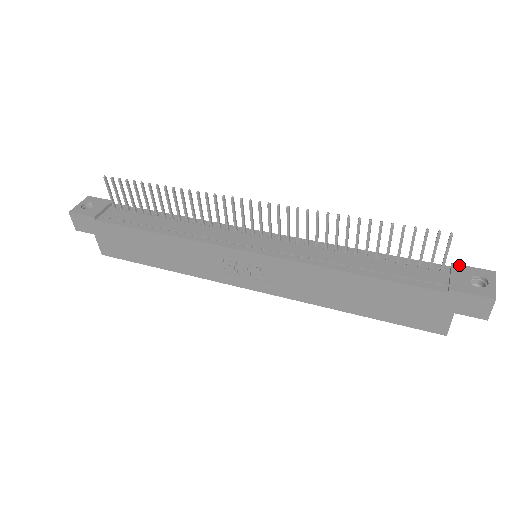
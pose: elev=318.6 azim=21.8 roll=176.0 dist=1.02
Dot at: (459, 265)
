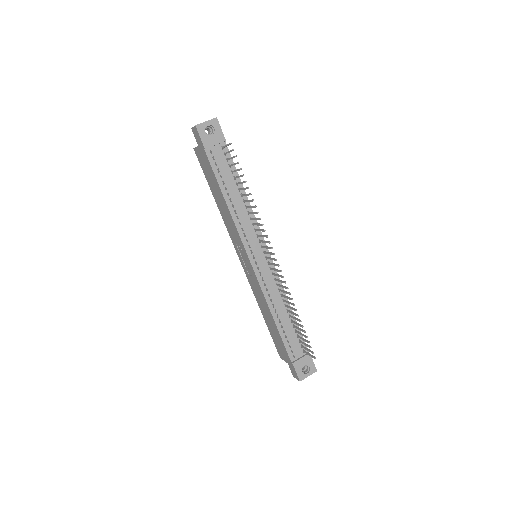
Dot at: occluded
